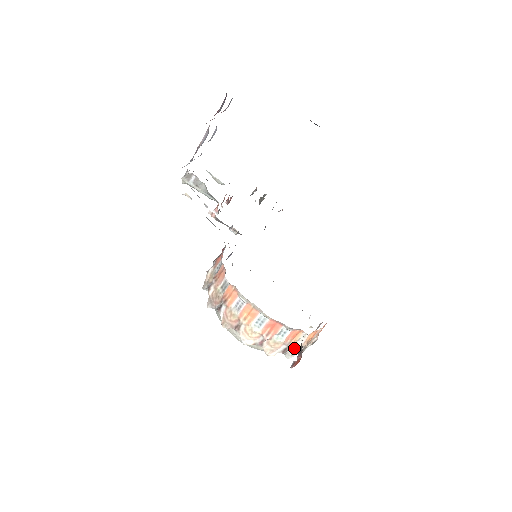
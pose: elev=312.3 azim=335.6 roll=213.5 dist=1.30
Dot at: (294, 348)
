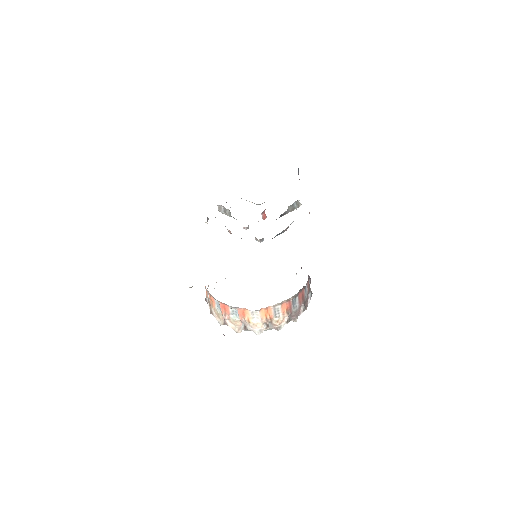
Dot at: (256, 325)
